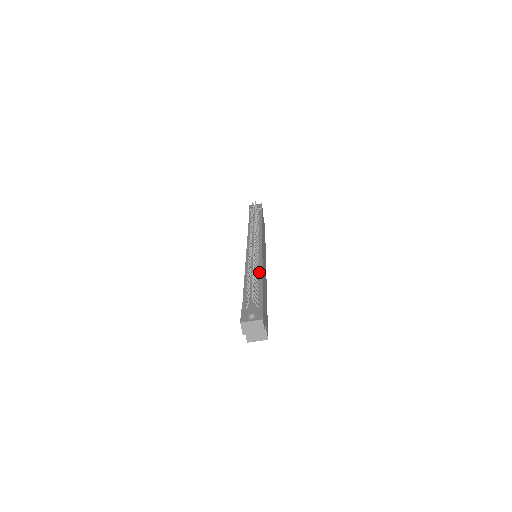
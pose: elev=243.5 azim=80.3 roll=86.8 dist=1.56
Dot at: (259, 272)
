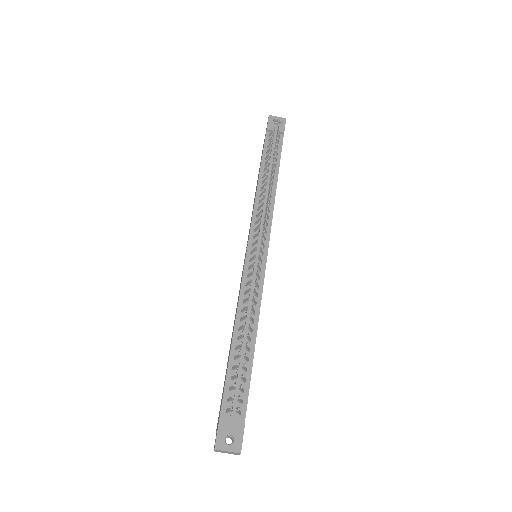
Dot at: (254, 324)
